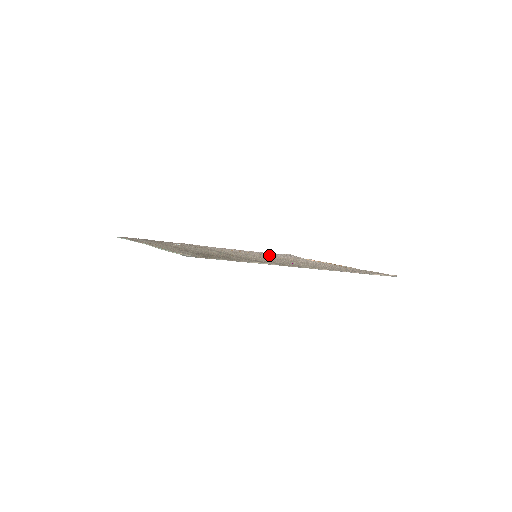
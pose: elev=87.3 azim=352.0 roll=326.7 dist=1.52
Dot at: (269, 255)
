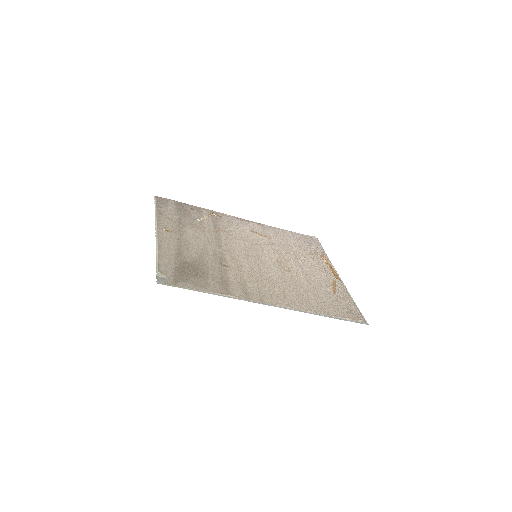
Dot at: (282, 245)
